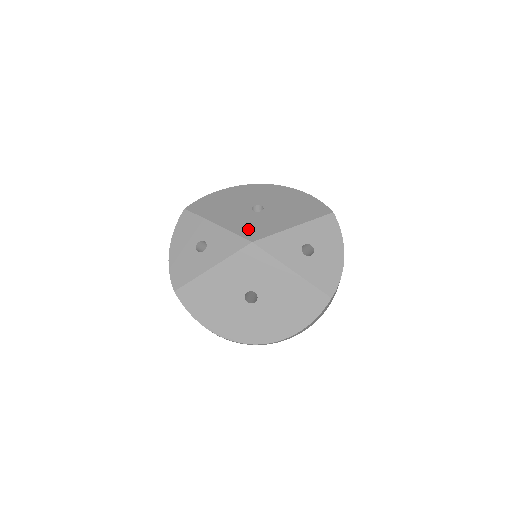
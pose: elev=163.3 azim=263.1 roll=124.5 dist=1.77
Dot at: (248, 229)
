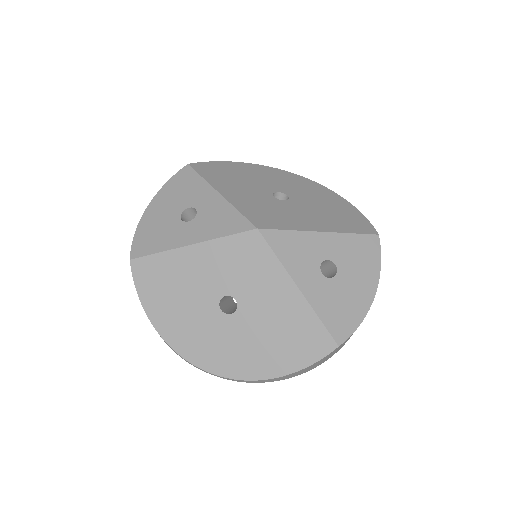
Dot at: (258, 212)
